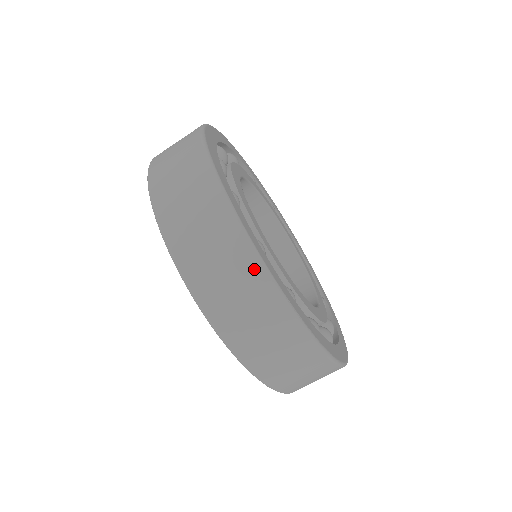
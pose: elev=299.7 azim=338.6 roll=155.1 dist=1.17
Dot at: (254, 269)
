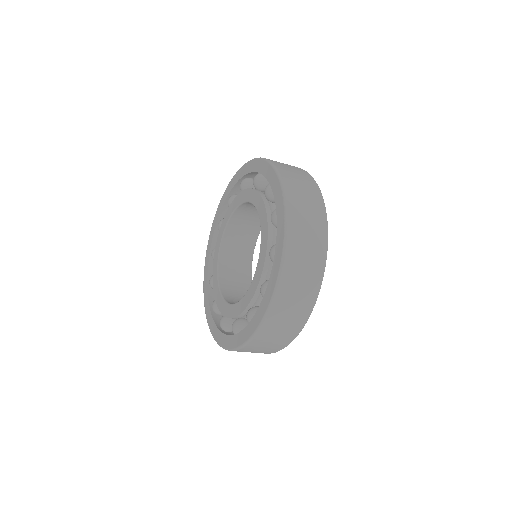
Dot at: (314, 184)
